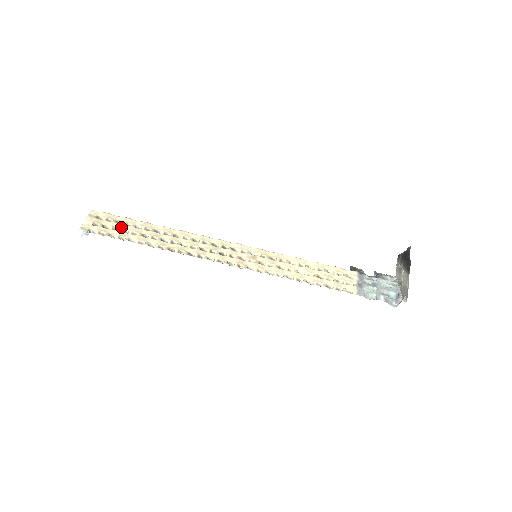
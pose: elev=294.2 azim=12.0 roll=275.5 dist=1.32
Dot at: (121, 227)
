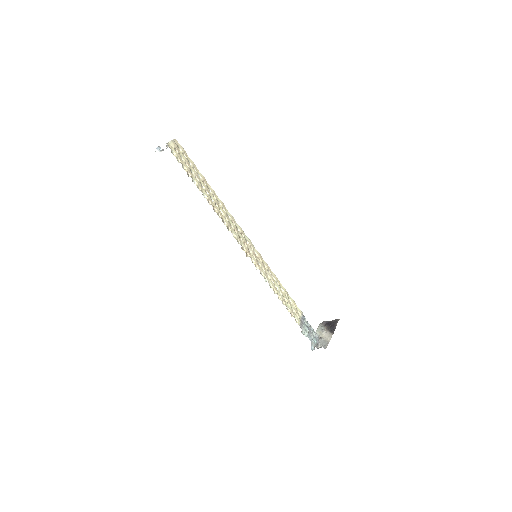
Dot at: (190, 166)
